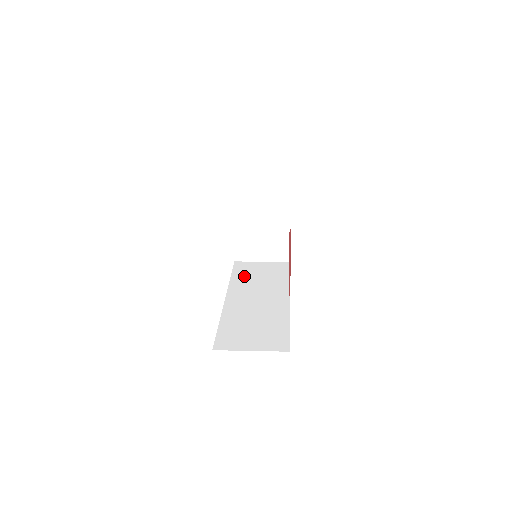
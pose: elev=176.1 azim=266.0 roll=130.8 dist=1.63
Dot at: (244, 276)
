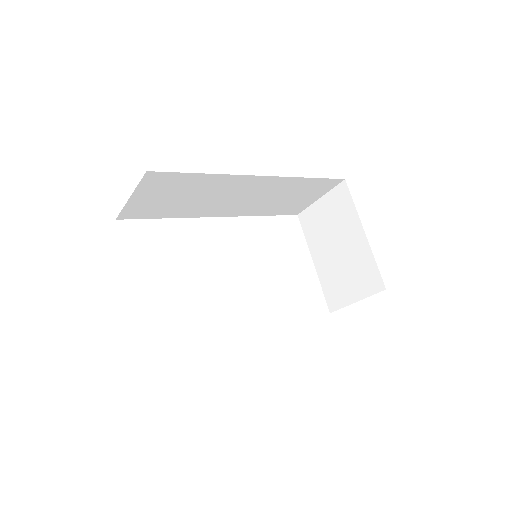
Dot at: occluded
